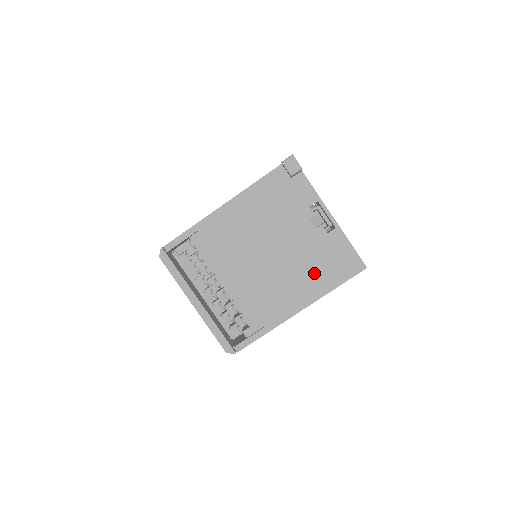
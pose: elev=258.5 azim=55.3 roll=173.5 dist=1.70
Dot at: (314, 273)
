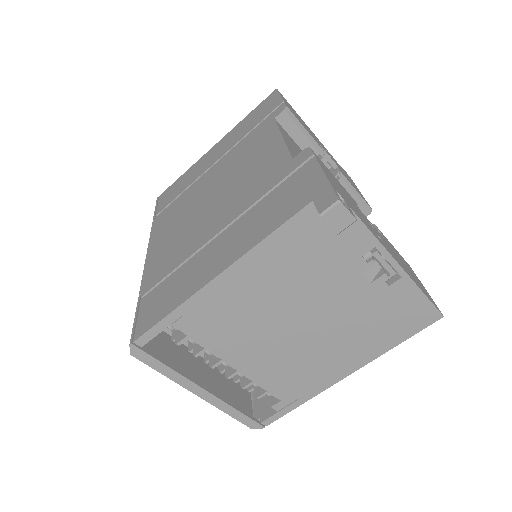
Dot at: (367, 335)
